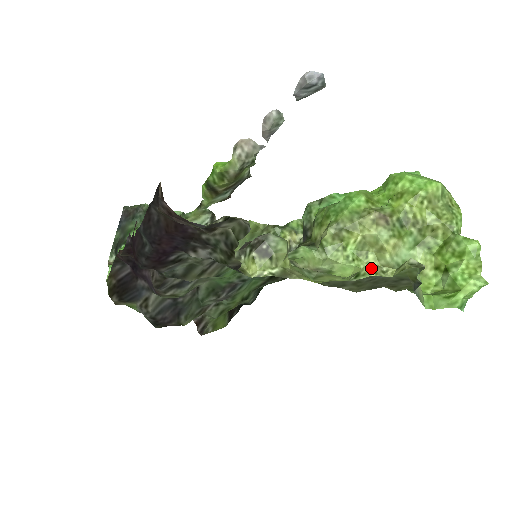
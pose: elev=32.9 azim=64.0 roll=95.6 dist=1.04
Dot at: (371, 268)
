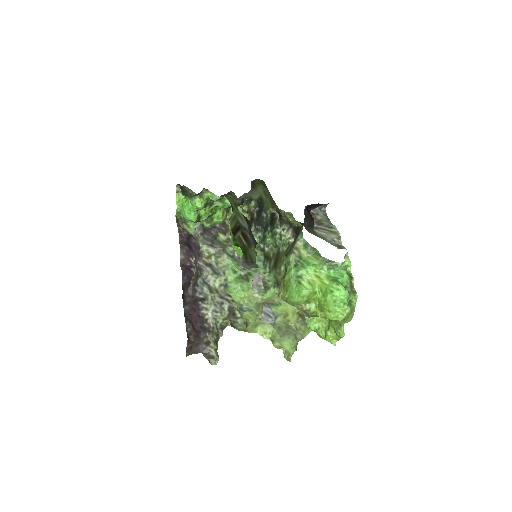
Dot at: (277, 345)
